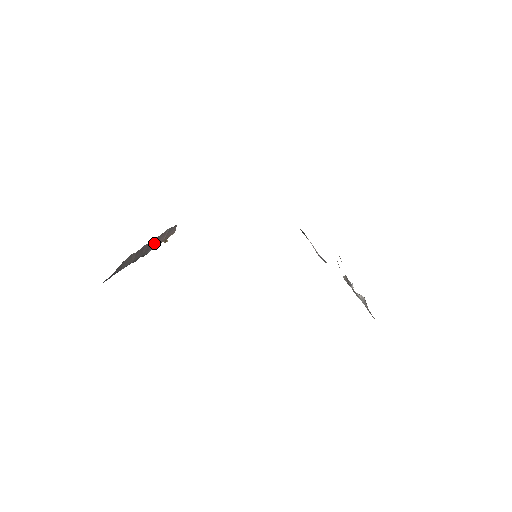
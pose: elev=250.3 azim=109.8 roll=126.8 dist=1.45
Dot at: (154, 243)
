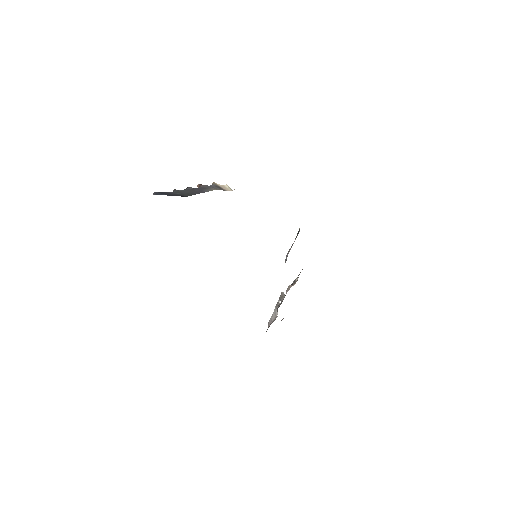
Dot at: occluded
